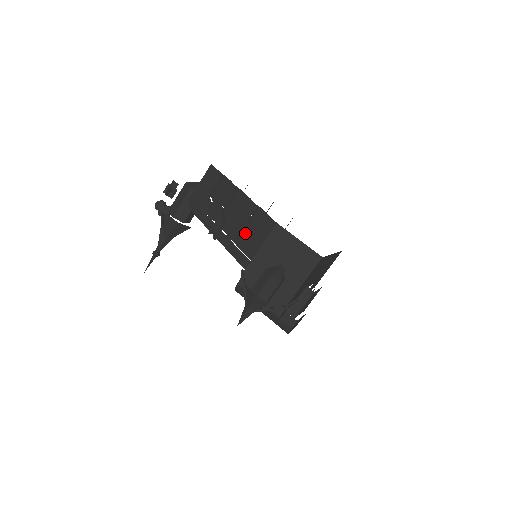
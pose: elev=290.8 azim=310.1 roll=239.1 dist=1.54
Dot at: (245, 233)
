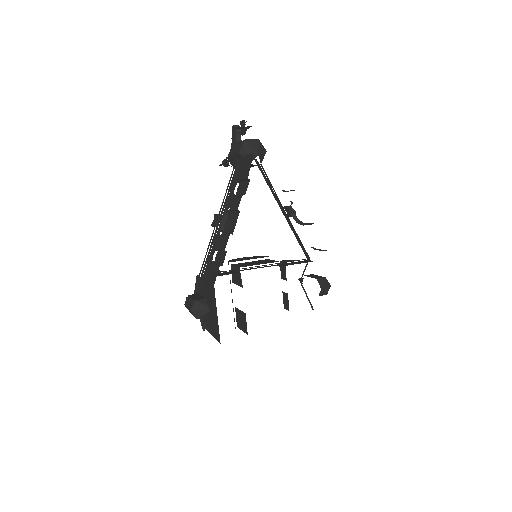
Dot at: (287, 217)
